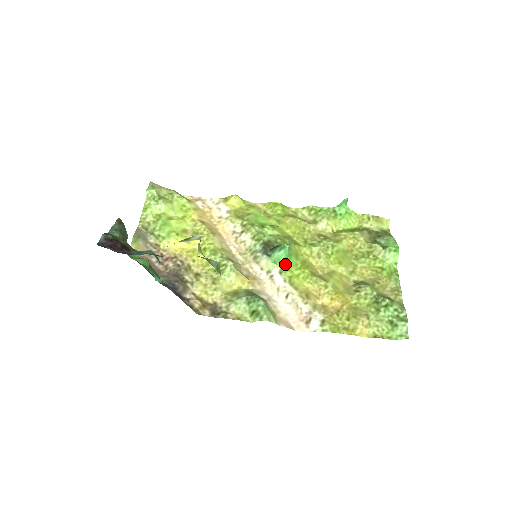
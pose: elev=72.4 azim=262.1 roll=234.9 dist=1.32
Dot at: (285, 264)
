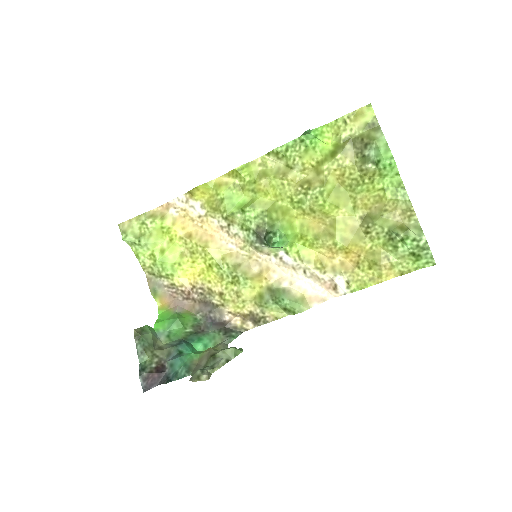
Dot at: (286, 245)
